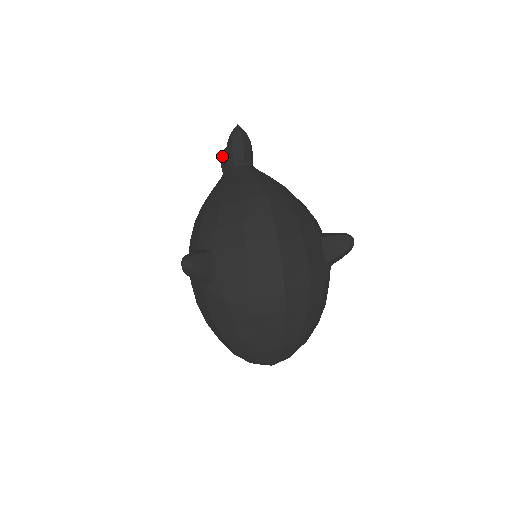
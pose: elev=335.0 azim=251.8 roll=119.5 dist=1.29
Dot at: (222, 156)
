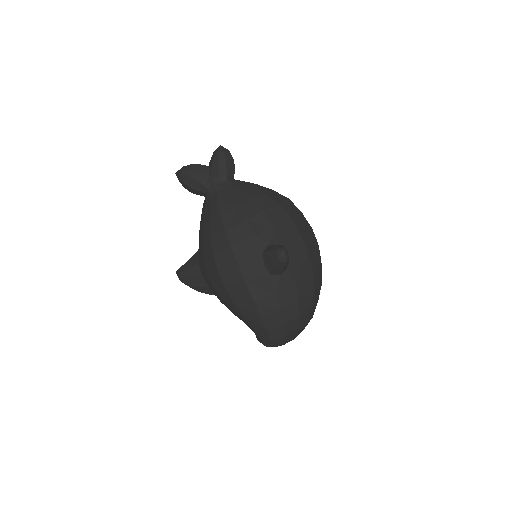
Dot at: (194, 174)
